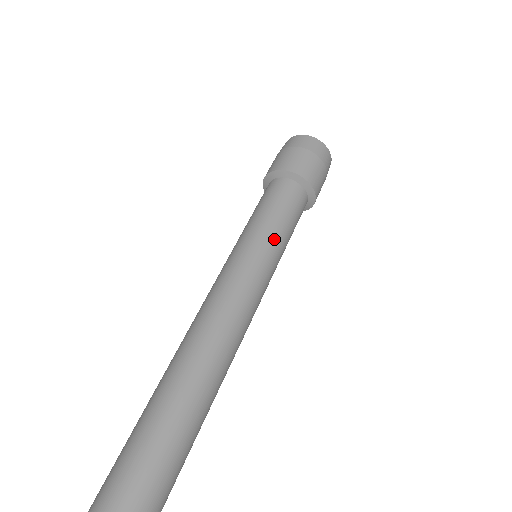
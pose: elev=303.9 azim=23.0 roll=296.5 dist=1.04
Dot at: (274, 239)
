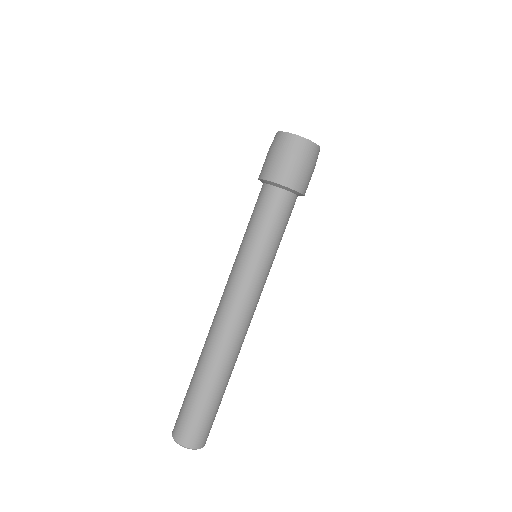
Dot at: (270, 251)
